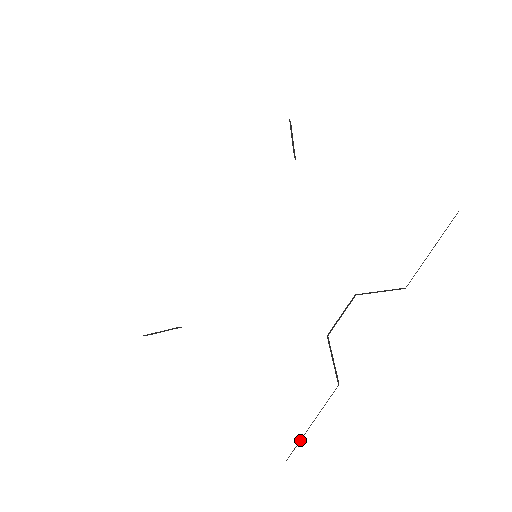
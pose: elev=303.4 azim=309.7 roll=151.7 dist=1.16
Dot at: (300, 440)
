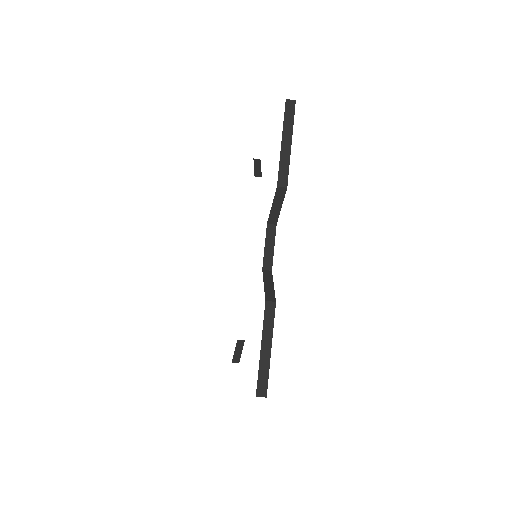
Dot at: occluded
